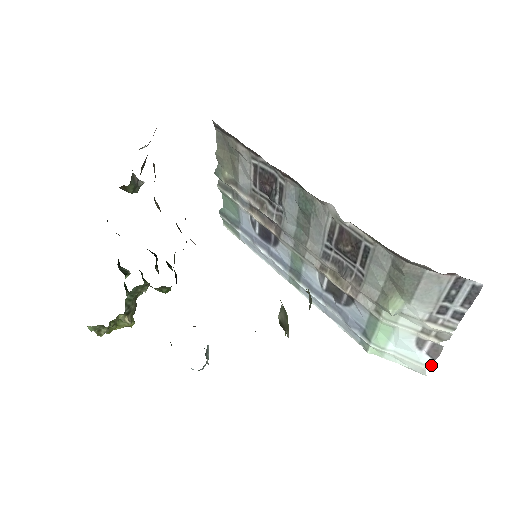
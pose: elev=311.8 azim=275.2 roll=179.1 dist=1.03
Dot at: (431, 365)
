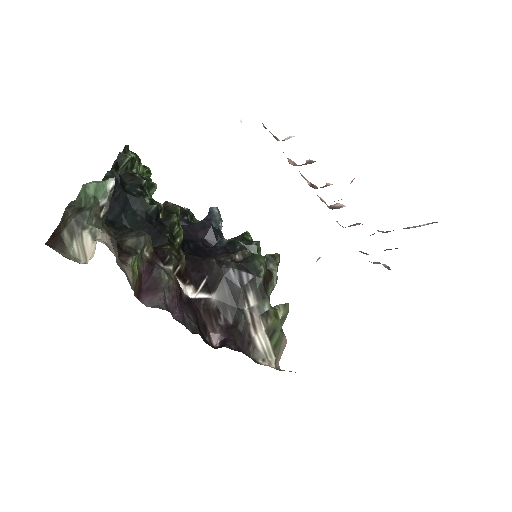
Dot at: occluded
